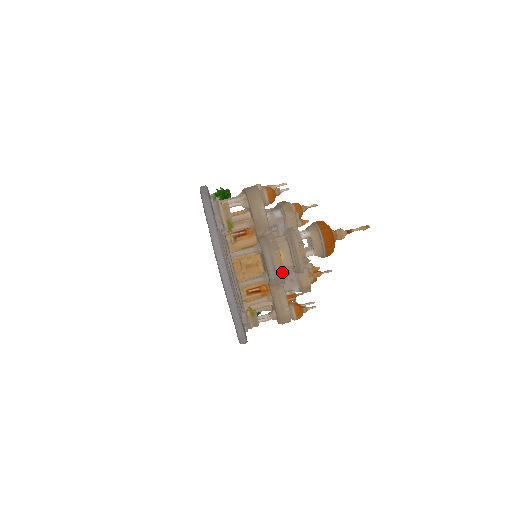
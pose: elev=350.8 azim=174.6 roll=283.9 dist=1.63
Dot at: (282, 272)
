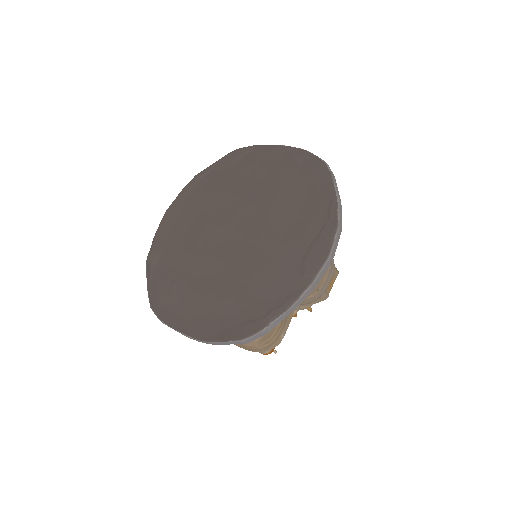
Dot at: (328, 295)
